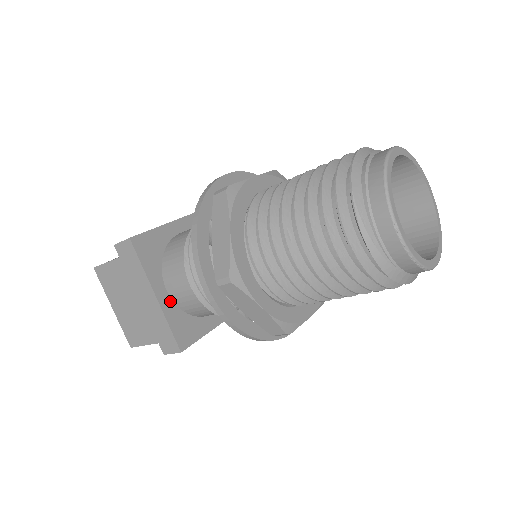
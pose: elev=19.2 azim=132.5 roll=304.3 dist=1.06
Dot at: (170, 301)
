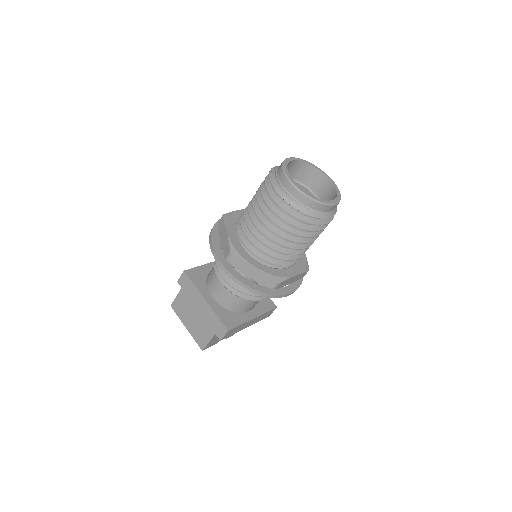
Dot at: (215, 303)
